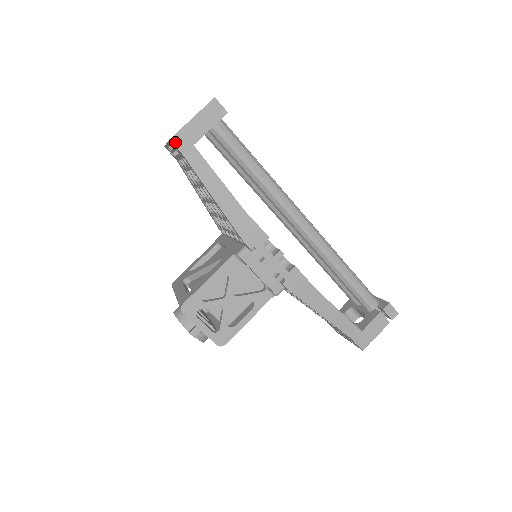
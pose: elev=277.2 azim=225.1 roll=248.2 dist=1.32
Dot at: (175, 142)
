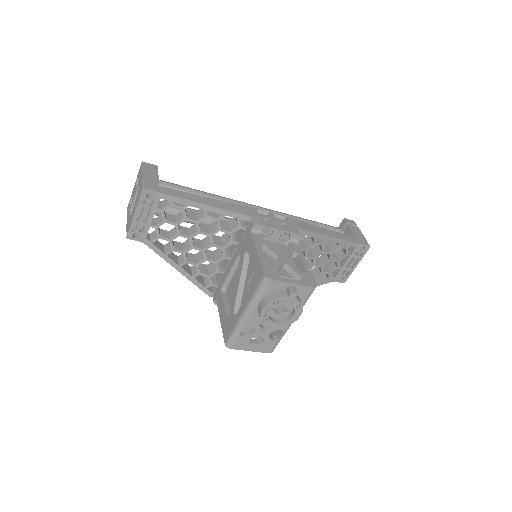
Dot at: (147, 188)
